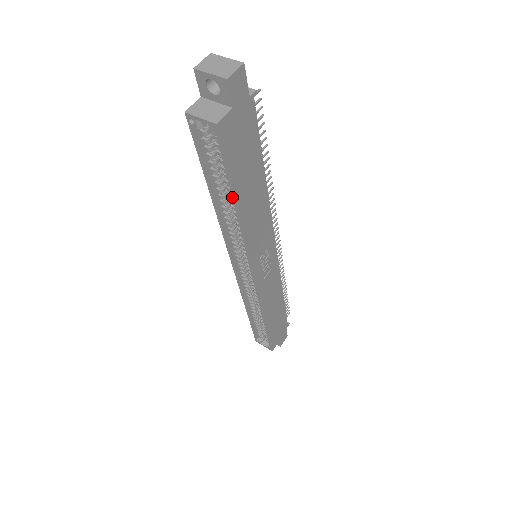
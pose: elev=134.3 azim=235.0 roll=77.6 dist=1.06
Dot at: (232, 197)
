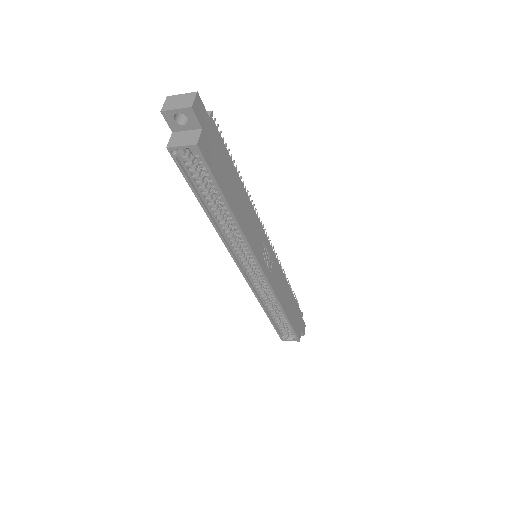
Dot at: (225, 204)
